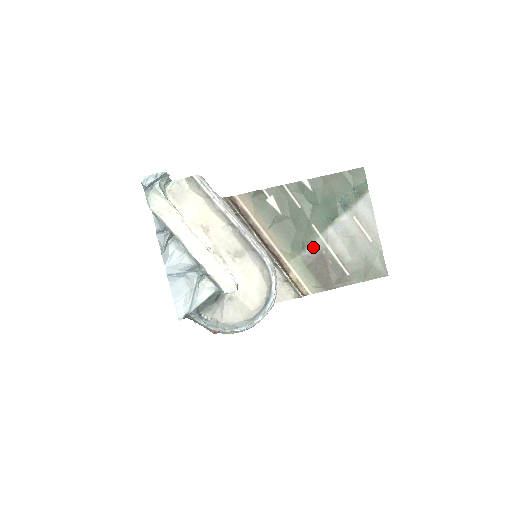
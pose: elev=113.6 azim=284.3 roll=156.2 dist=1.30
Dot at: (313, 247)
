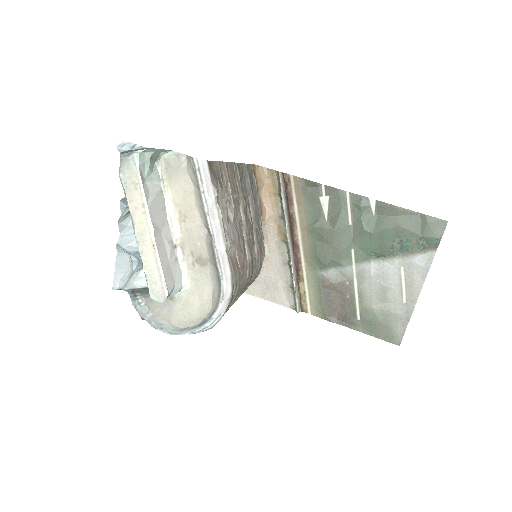
Dot at: (339, 271)
